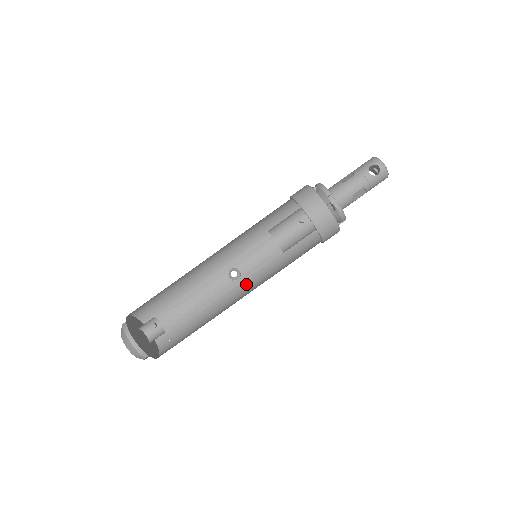
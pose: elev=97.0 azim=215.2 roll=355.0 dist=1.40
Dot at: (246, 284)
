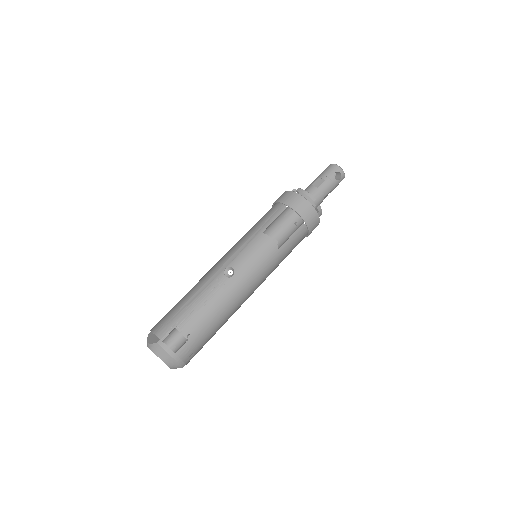
Dot at: (241, 279)
